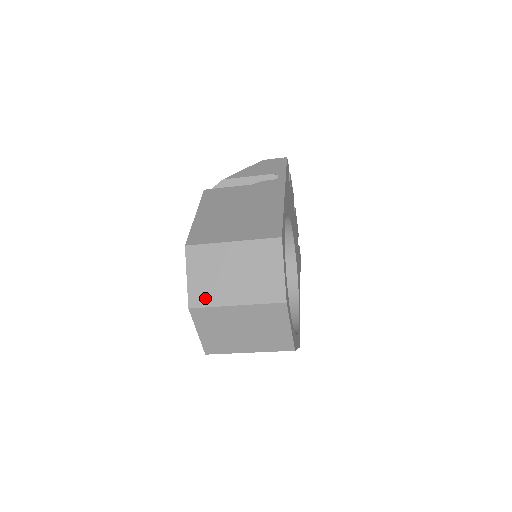
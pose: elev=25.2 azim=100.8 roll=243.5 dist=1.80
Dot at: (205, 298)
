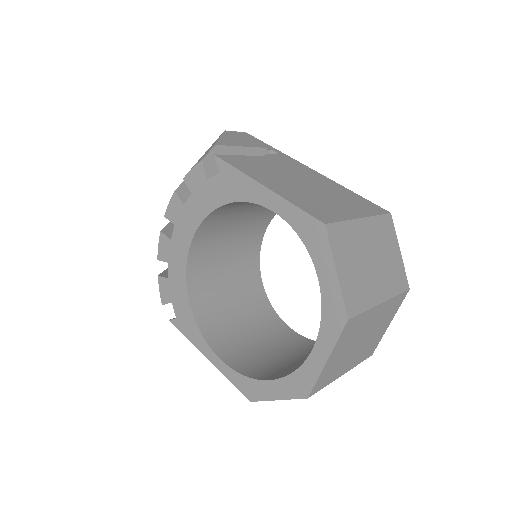
Dot at: (358, 300)
